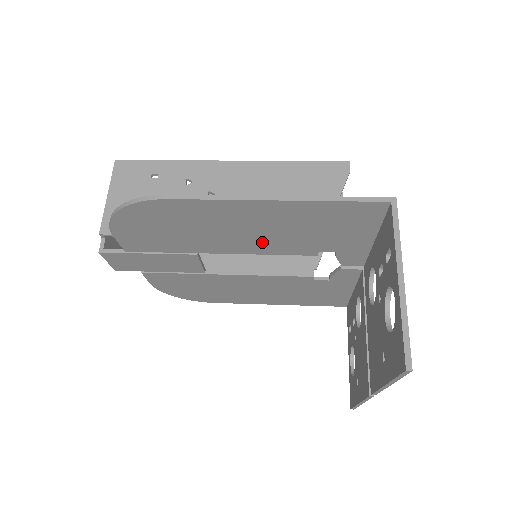
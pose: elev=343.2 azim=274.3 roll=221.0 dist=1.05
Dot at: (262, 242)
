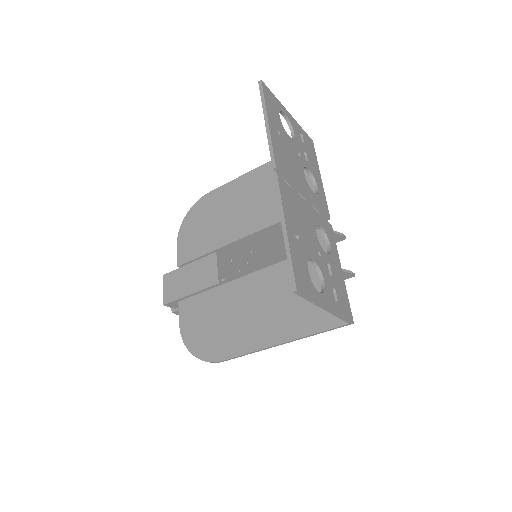
Dot at: (253, 216)
